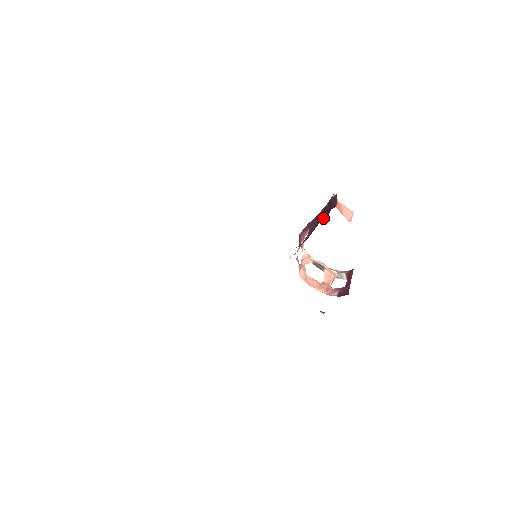
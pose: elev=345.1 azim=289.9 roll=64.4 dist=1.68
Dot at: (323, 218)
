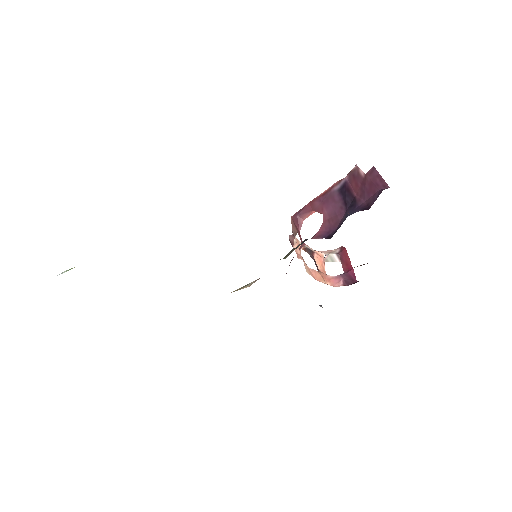
Dot at: (352, 199)
